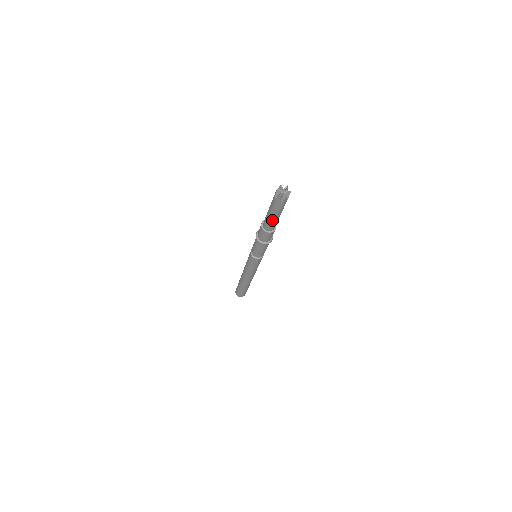
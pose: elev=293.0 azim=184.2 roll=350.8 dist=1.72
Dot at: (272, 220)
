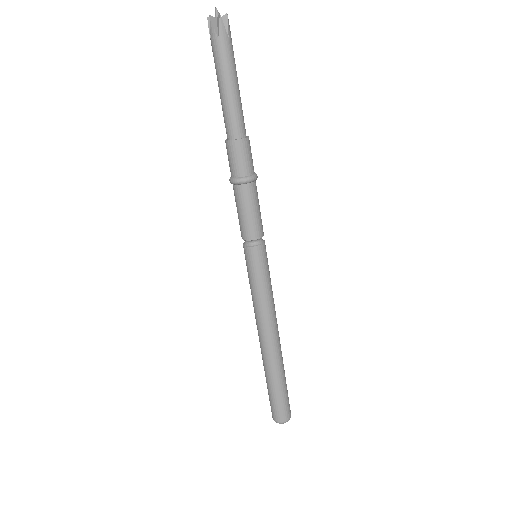
Dot at: (236, 98)
